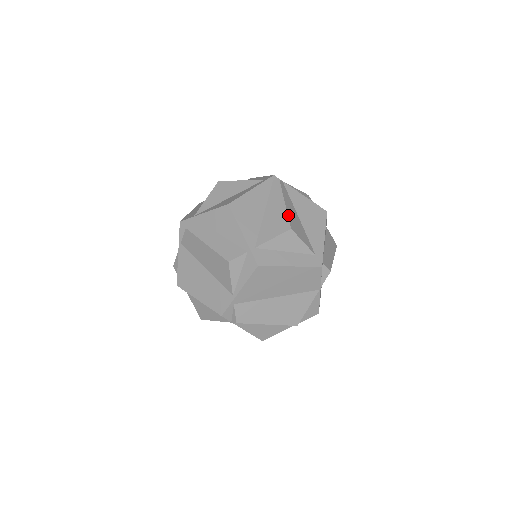
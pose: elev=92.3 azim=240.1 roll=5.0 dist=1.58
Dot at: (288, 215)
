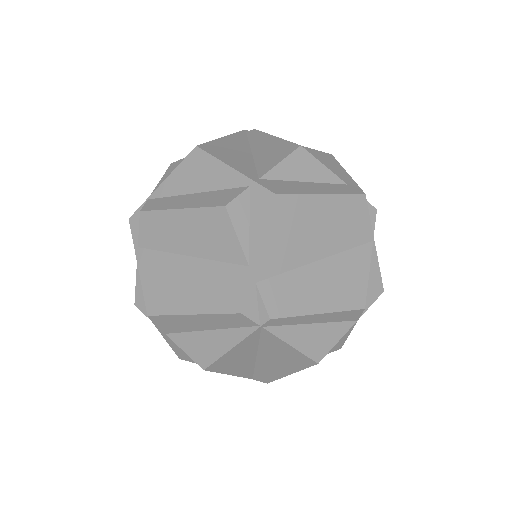
Dot at: (287, 141)
